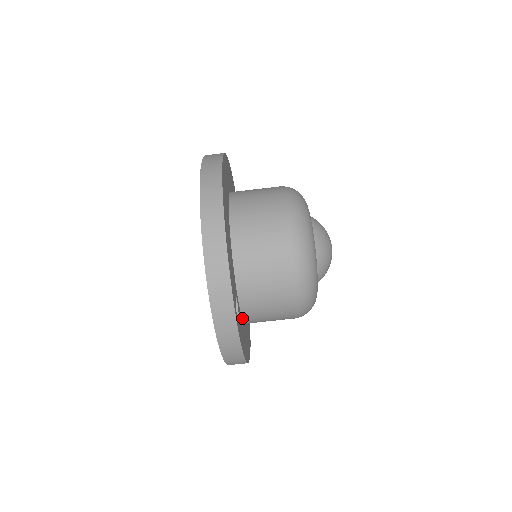
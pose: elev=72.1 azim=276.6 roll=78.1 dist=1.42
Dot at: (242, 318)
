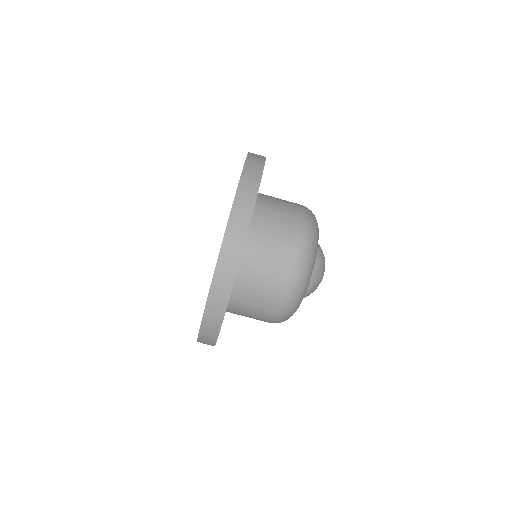
Dot at: occluded
